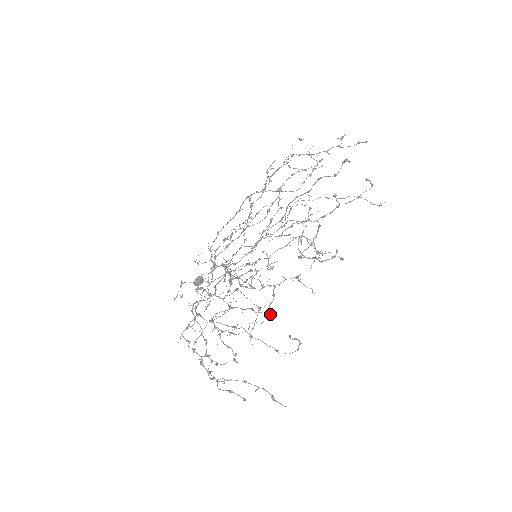
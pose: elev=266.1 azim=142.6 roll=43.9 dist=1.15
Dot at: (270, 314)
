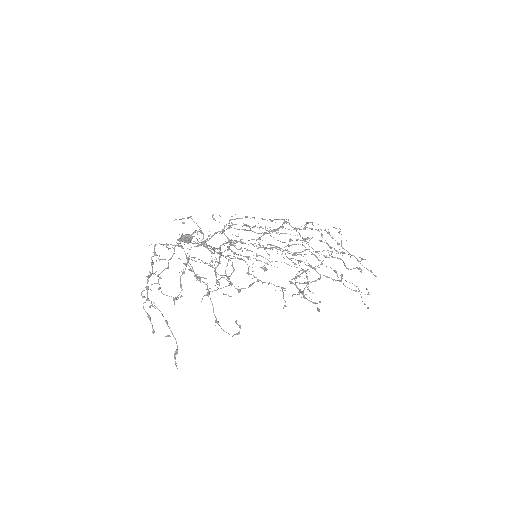
Dot at: occluded
